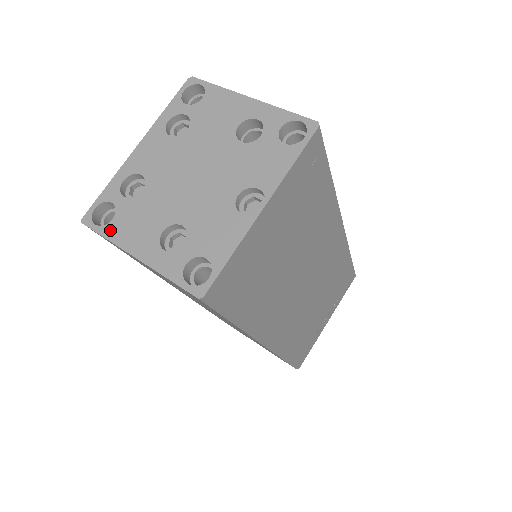
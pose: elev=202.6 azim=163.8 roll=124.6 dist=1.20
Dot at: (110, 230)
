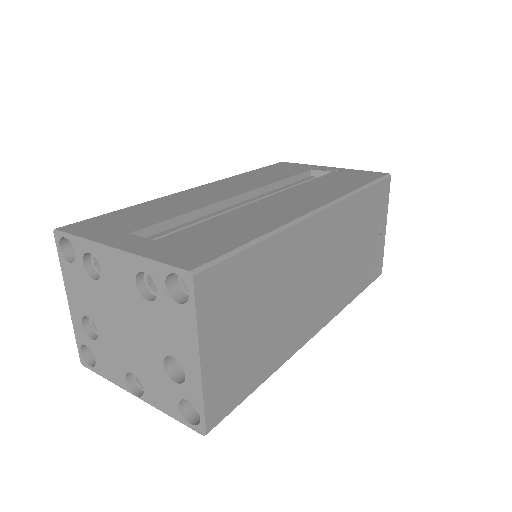
Dot at: (65, 266)
